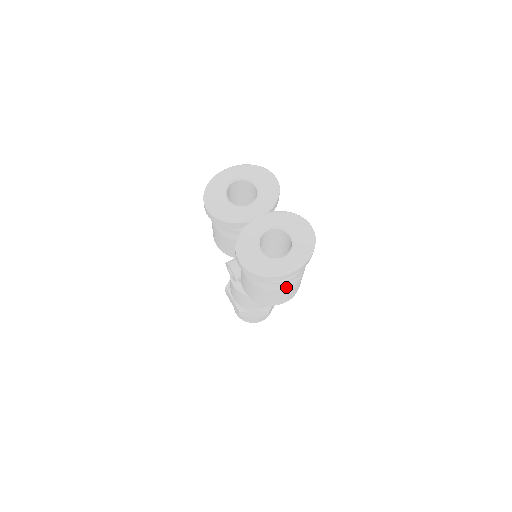
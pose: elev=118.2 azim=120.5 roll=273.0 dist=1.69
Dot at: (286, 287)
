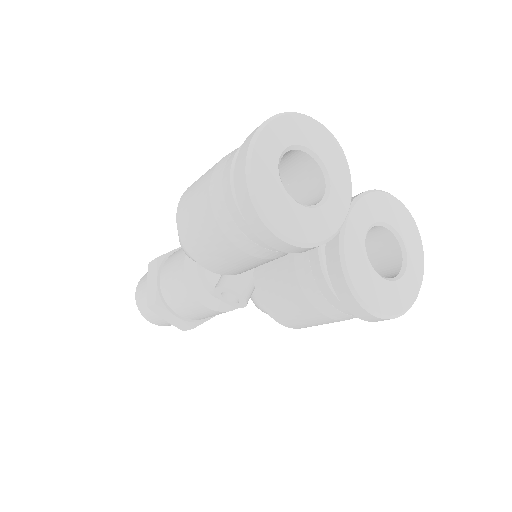
Dot at: occluded
